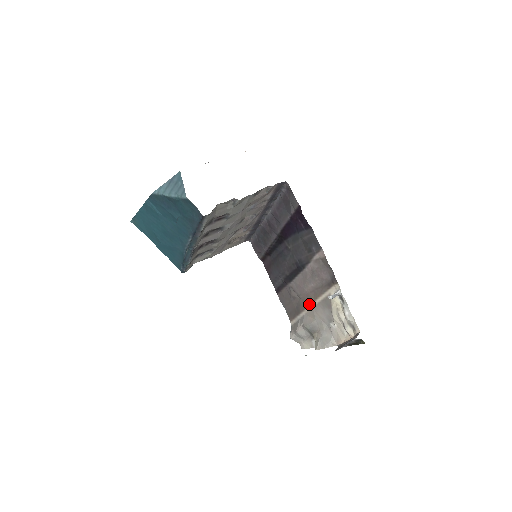
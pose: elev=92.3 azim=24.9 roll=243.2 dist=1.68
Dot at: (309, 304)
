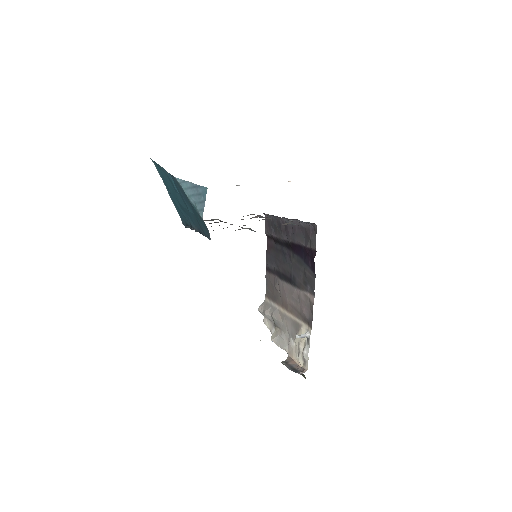
Dot at: (284, 308)
